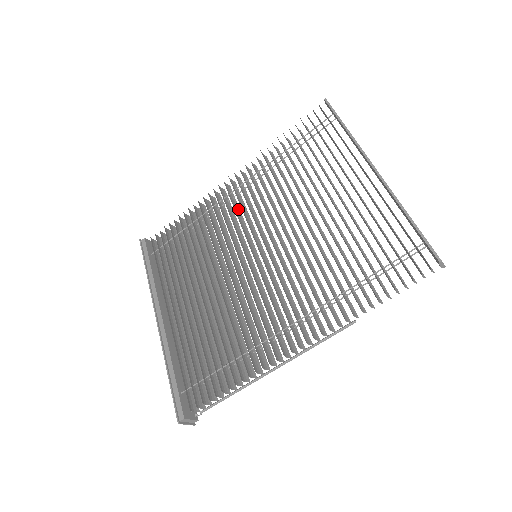
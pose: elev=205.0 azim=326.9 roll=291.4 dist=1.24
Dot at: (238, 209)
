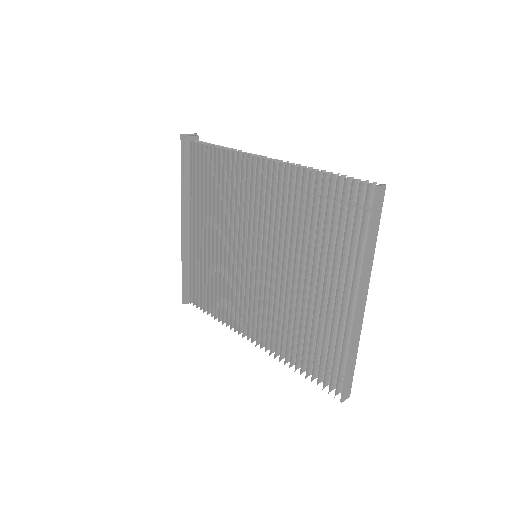
Dot at: occluded
